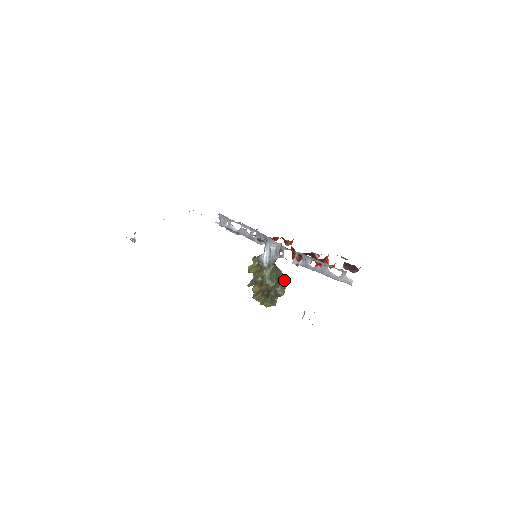
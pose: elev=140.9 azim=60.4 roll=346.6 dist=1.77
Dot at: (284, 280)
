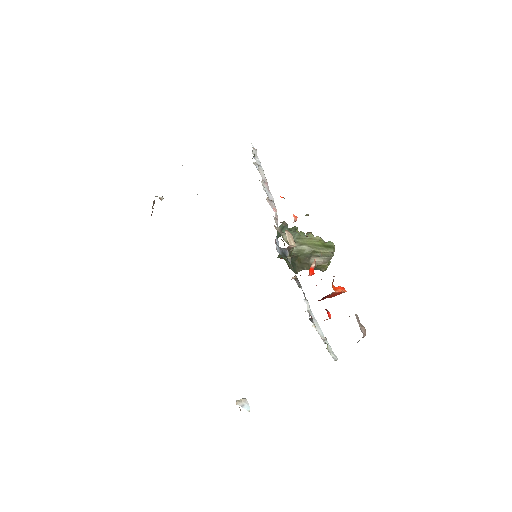
Dot at: (323, 257)
